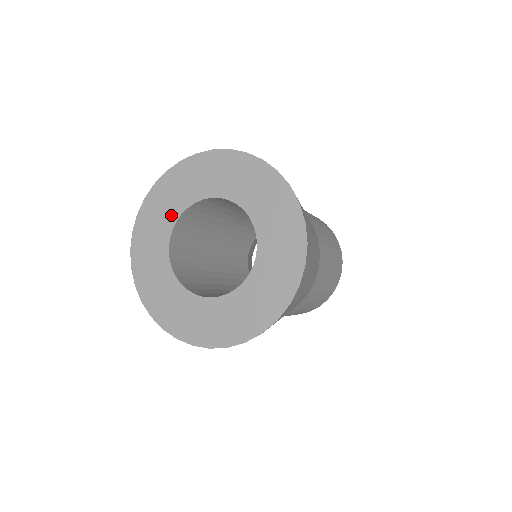
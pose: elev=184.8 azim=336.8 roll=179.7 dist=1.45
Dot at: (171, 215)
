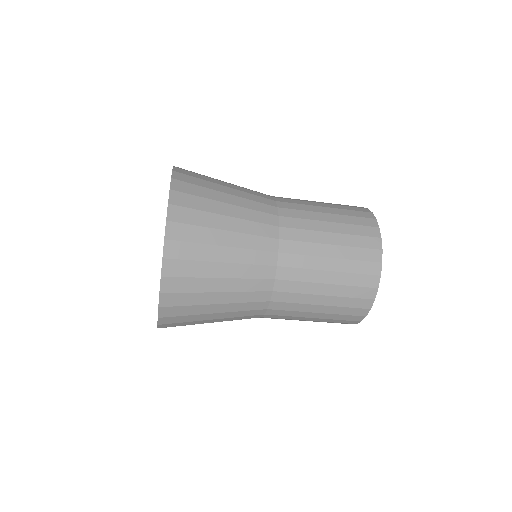
Dot at: occluded
